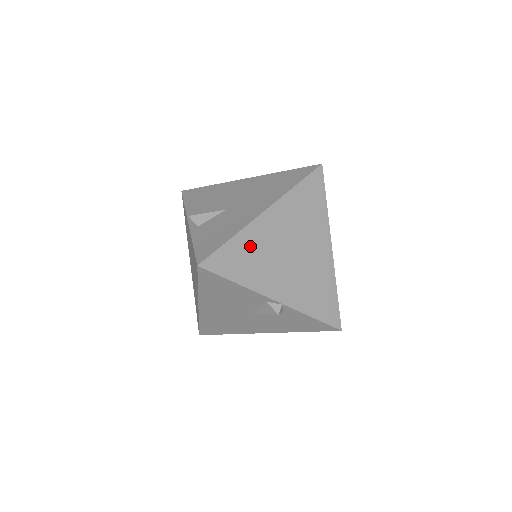
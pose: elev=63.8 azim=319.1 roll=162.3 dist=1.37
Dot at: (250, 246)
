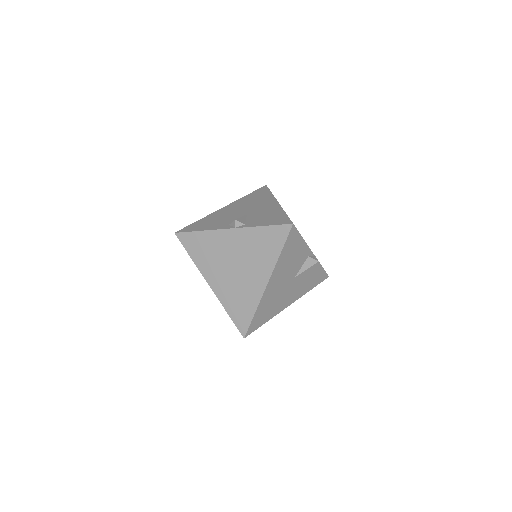
Dot at: occluded
